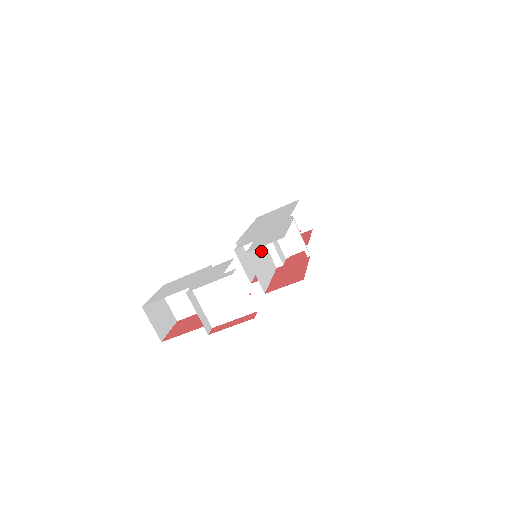
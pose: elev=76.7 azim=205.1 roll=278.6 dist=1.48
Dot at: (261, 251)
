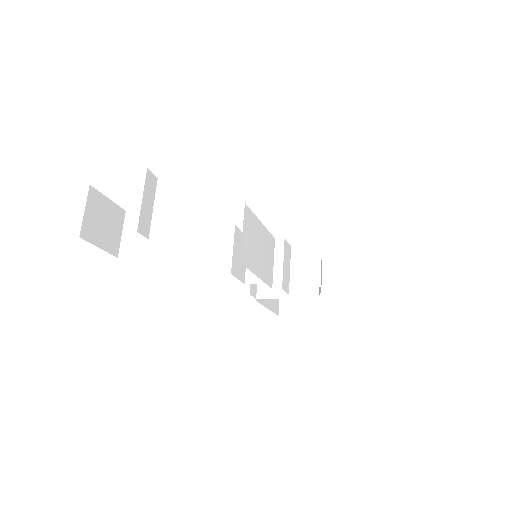
Dot at: (265, 245)
